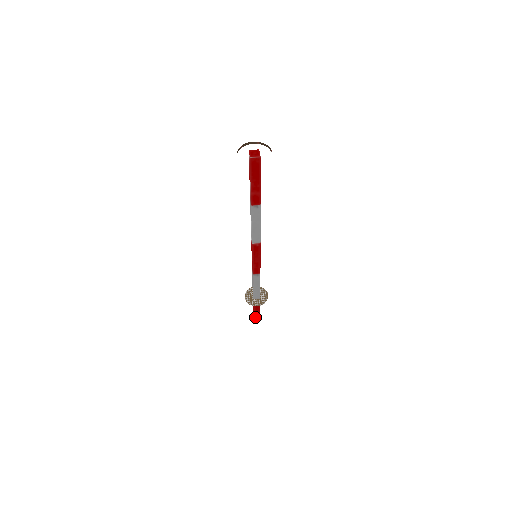
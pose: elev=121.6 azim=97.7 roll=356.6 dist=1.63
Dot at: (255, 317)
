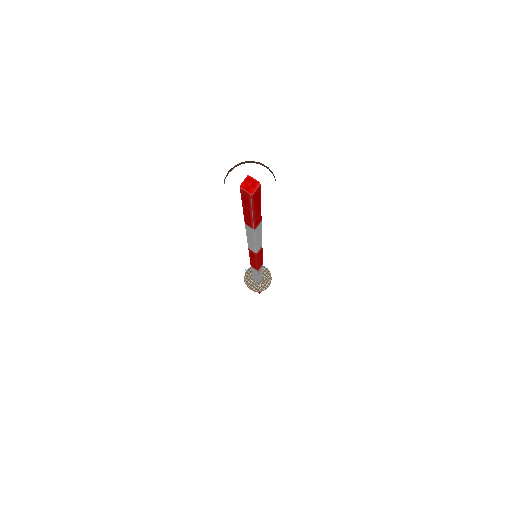
Dot at: occluded
